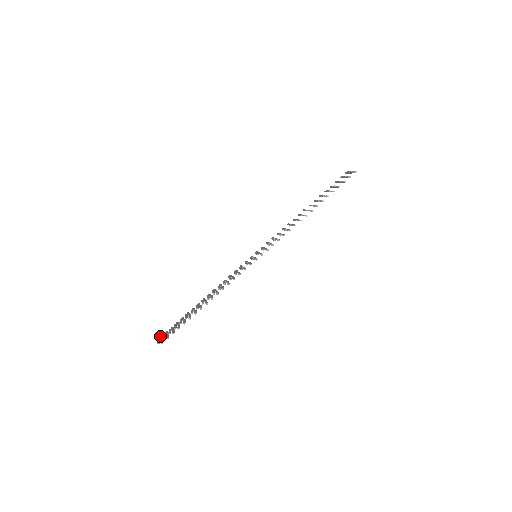
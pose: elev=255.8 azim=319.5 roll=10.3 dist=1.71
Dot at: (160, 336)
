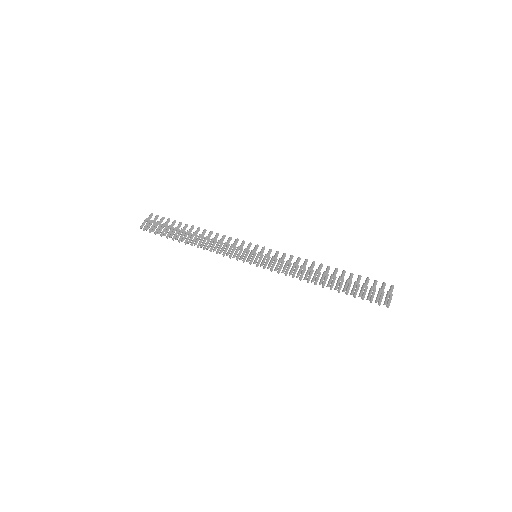
Dot at: (151, 214)
